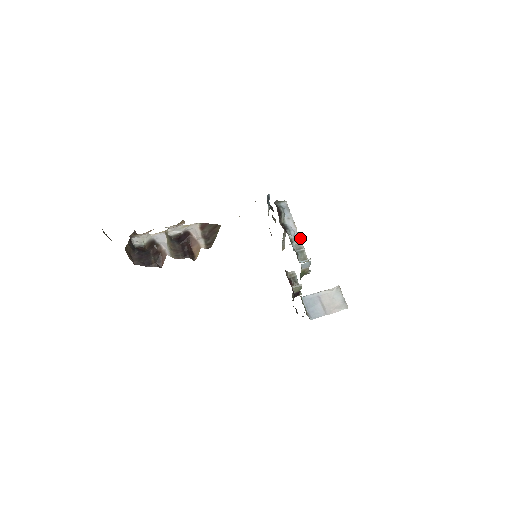
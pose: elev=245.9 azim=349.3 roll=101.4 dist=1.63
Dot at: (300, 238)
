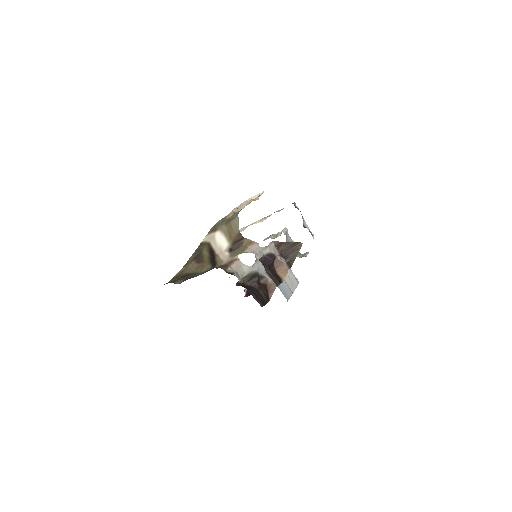
Dot at: occluded
